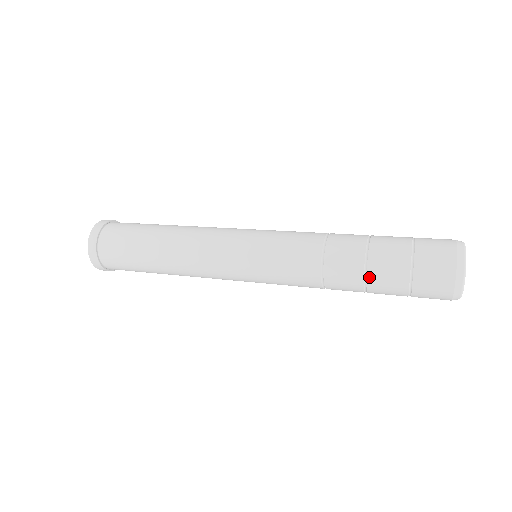
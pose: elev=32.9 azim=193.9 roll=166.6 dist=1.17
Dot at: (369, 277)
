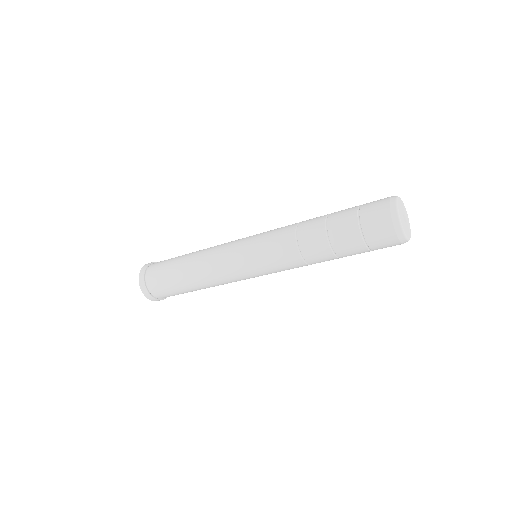
Dot at: (332, 242)
